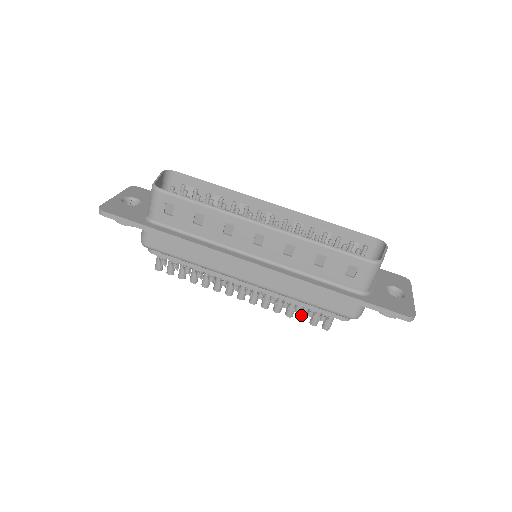
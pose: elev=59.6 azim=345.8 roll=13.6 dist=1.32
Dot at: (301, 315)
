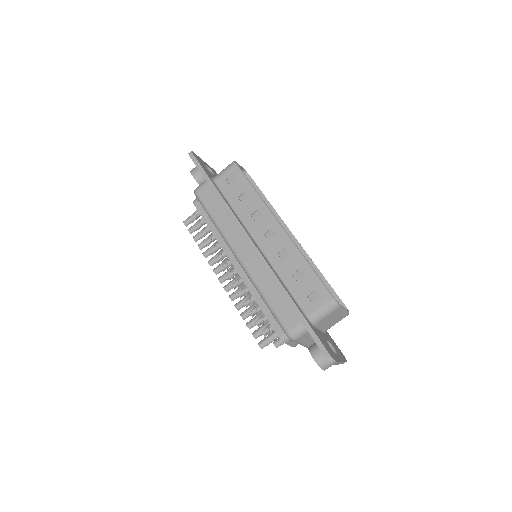
Dot at: (251, 321)
